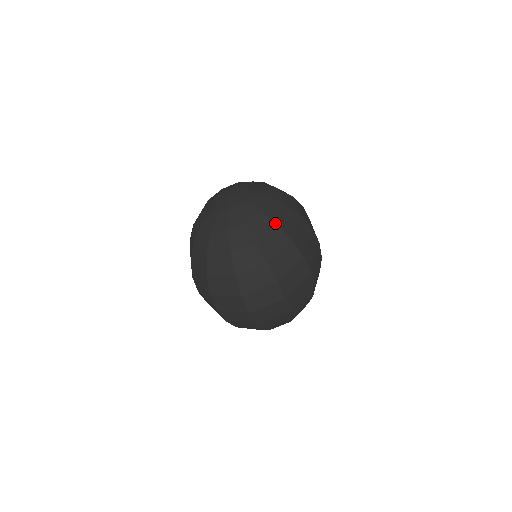
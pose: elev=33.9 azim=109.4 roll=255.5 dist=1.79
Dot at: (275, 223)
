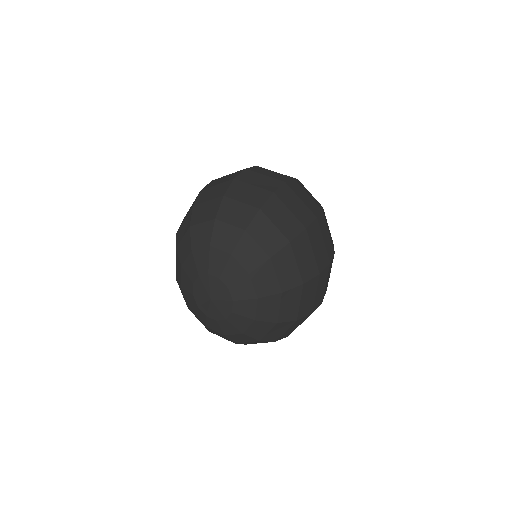
Dot at: (275, 323)
